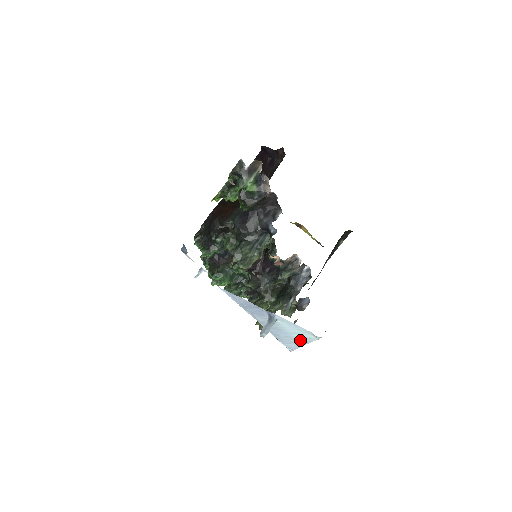
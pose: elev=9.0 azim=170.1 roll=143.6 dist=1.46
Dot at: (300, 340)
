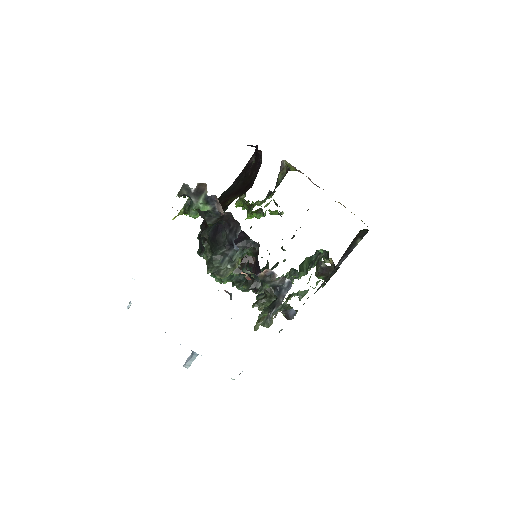
Dot at: occluded
